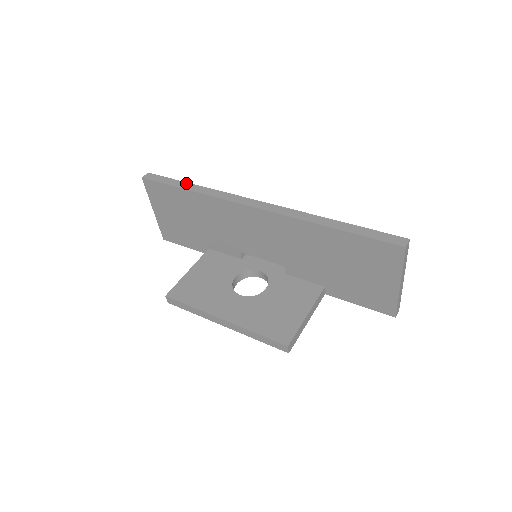
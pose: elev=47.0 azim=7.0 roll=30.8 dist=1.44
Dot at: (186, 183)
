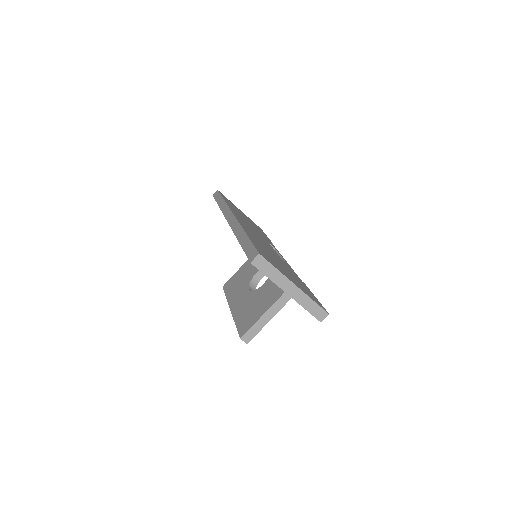
Dot at: (221, 198)
